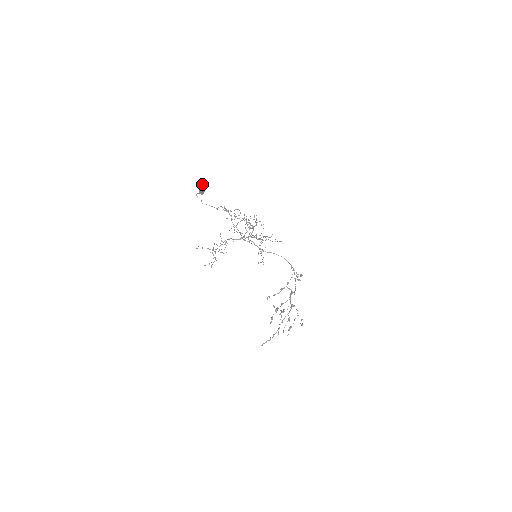
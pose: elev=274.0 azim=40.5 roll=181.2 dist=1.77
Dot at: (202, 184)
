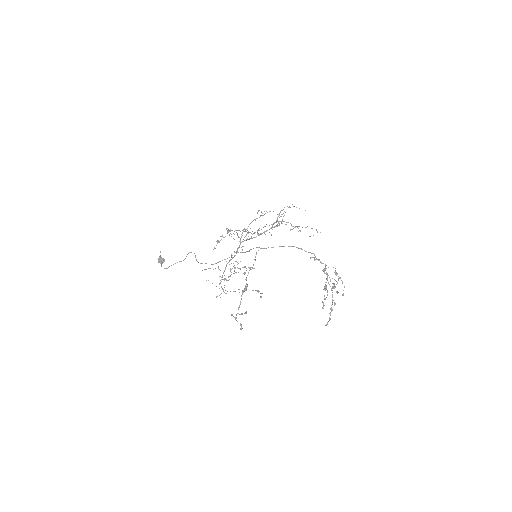
Dot at: (160, 256)
